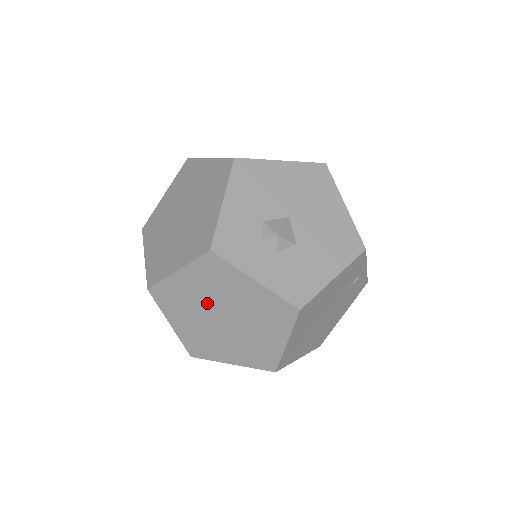
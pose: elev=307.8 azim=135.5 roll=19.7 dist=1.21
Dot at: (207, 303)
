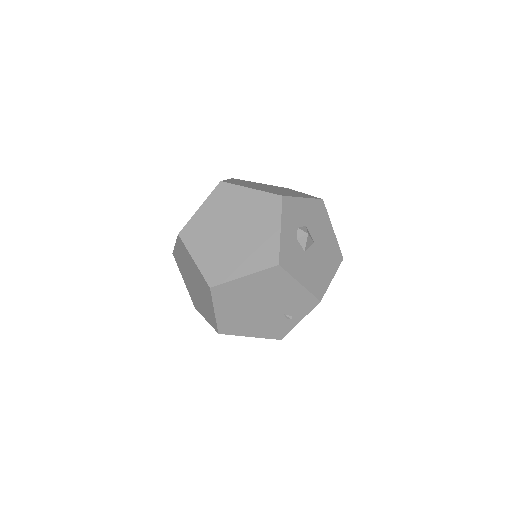
Dot at: (239, 216)
